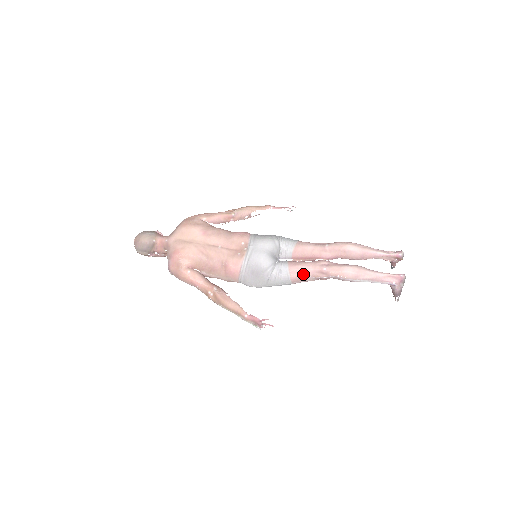
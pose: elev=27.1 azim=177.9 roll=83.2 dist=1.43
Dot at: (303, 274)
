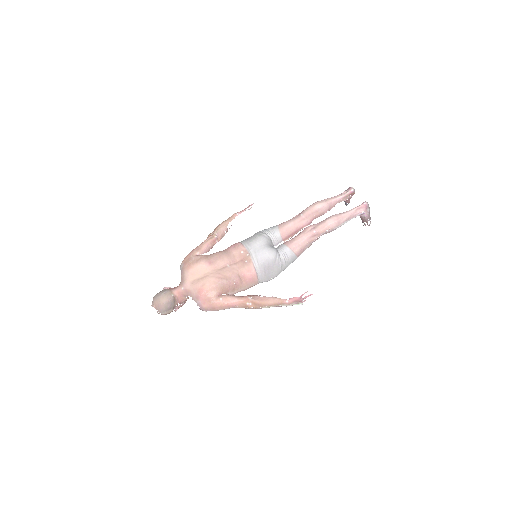
Dot at: (302, 245)
